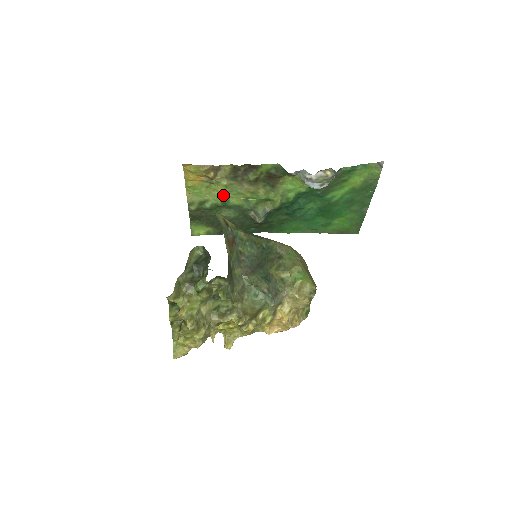
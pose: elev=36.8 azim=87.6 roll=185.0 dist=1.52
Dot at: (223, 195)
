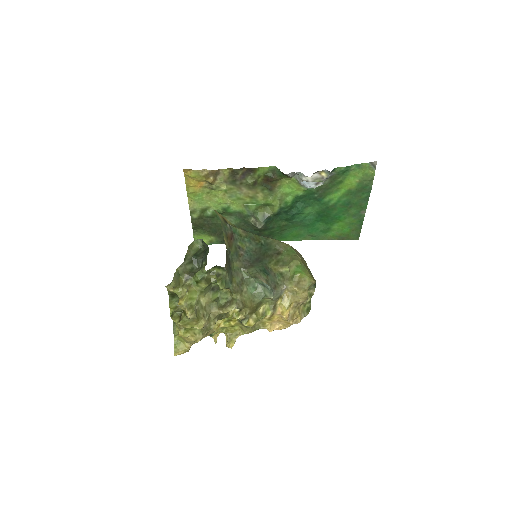
Dot at: (223, 201)
